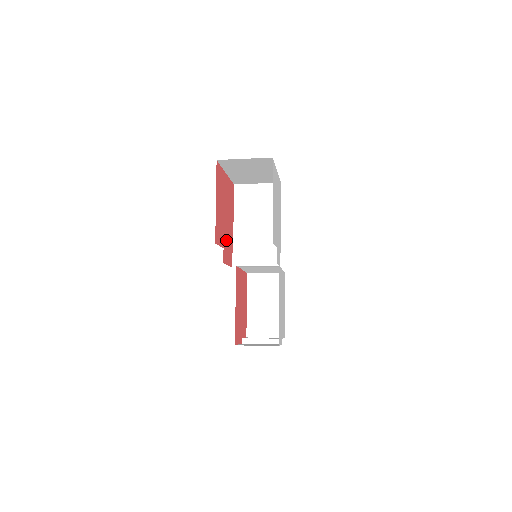
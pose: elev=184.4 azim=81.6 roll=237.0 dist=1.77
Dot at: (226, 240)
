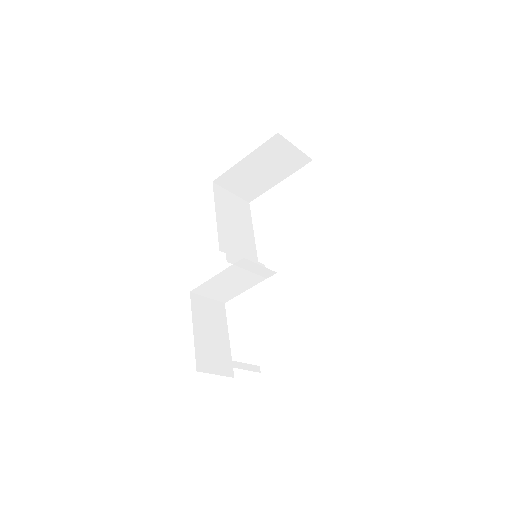
Dot at: occluded
